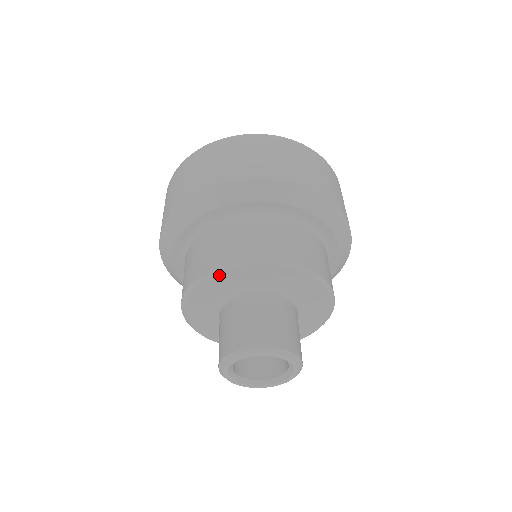
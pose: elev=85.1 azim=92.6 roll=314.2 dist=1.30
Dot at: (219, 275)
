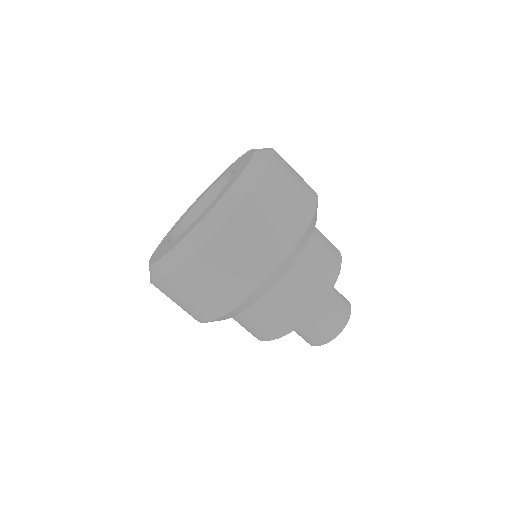
Dot at: occluded
